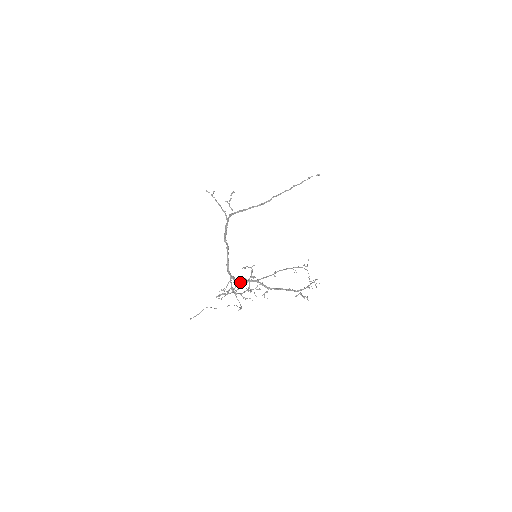
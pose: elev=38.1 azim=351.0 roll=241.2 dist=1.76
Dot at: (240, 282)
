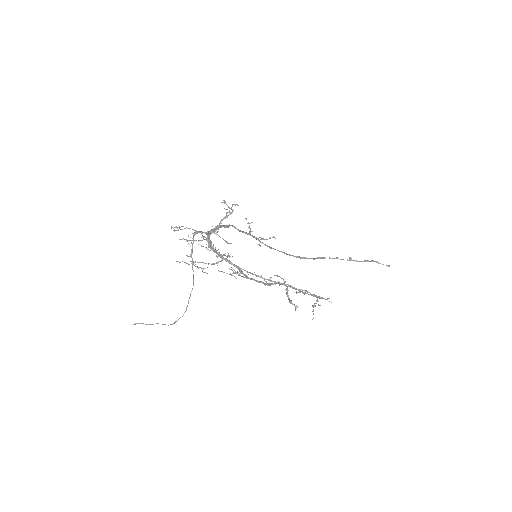
Dot at: (215, 251)
